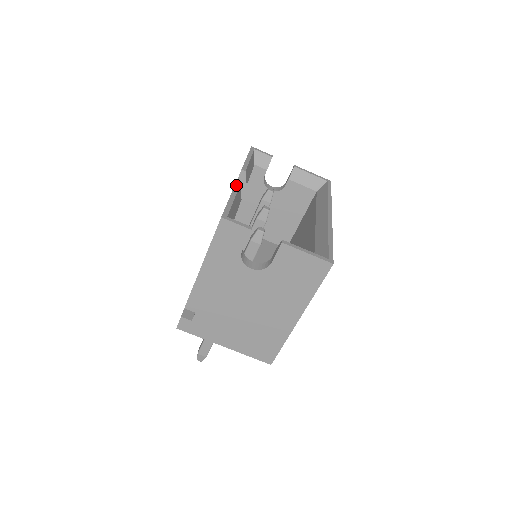
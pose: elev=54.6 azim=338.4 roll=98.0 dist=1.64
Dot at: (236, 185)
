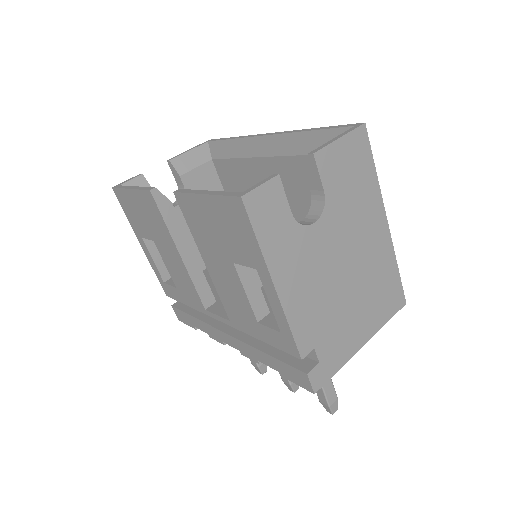
Dot at: (179, 191)
